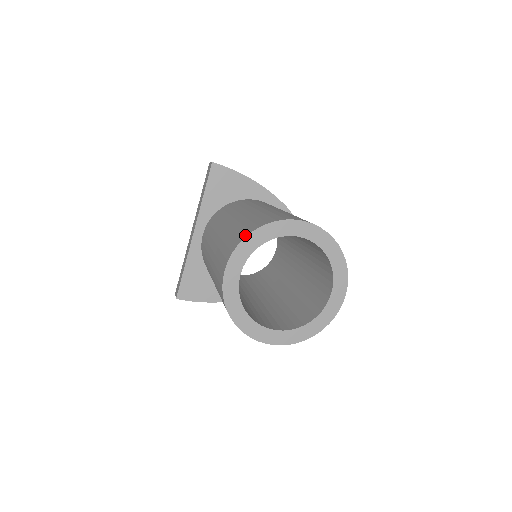
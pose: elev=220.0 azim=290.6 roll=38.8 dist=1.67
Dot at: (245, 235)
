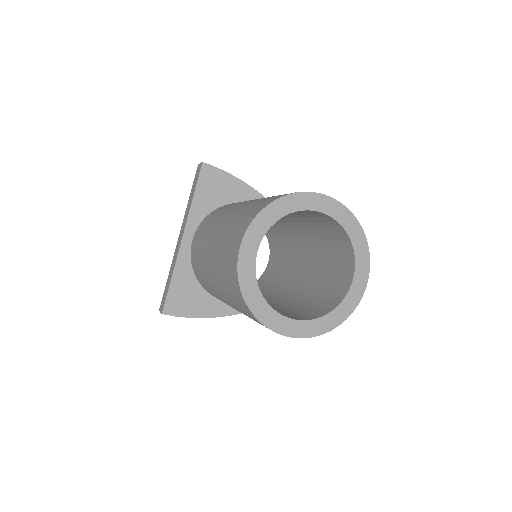
Dot at: (261, 208)
